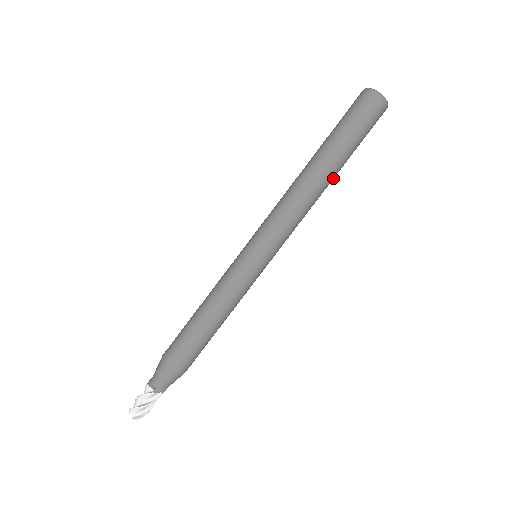
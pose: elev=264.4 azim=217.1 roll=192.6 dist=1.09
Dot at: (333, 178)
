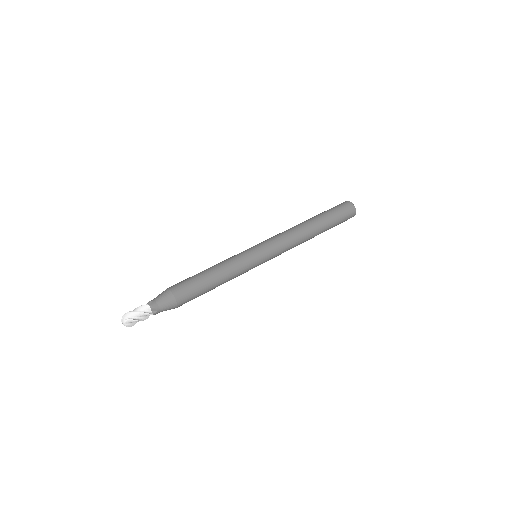
Dot at: (317, 232)
